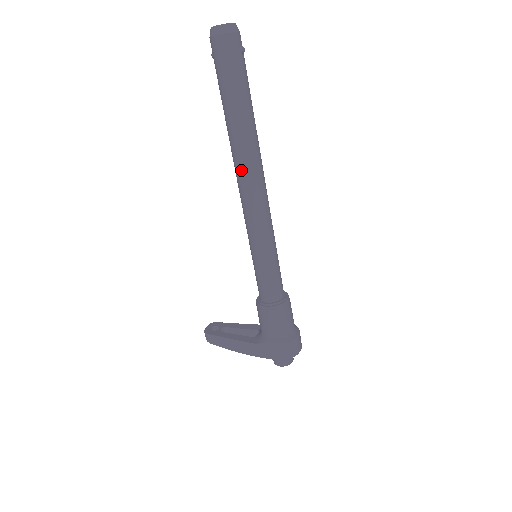
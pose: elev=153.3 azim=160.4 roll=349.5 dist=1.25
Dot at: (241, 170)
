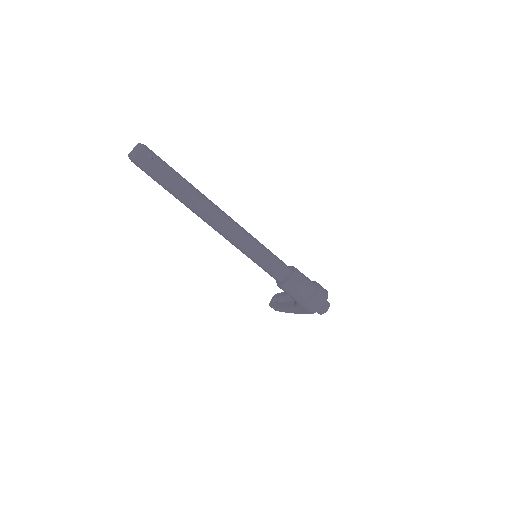
Dot at: (202, 219)
